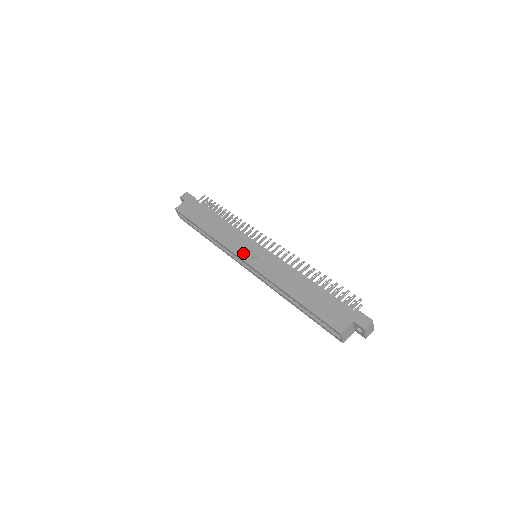
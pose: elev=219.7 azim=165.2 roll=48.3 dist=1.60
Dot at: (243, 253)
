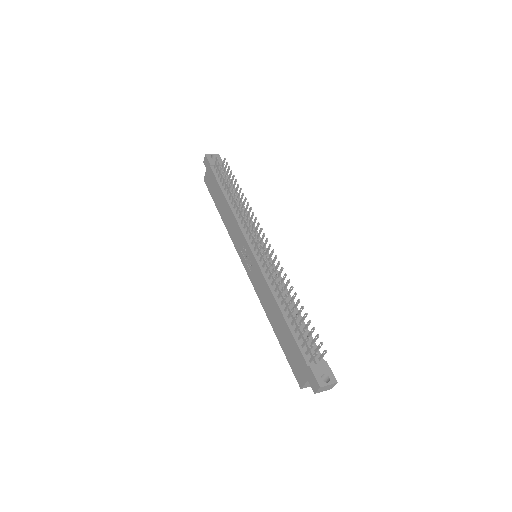
Dot at: (243, 257)
